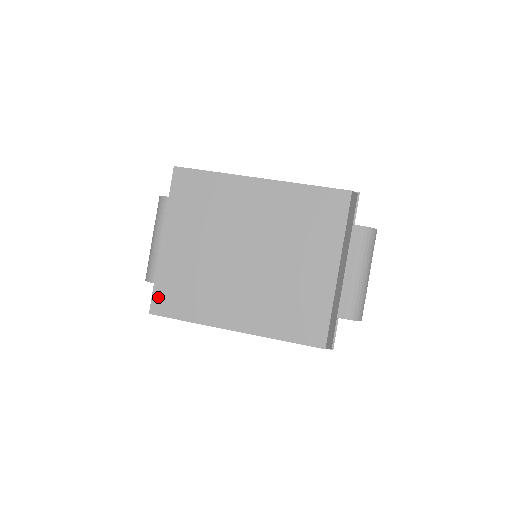
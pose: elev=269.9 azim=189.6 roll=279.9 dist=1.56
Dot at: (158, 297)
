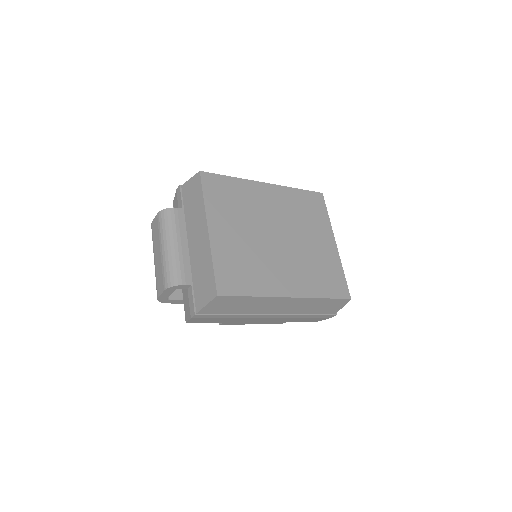
Dot at: (221, 279)
